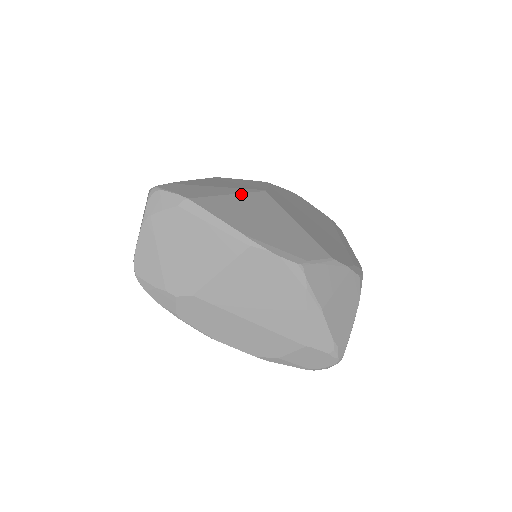
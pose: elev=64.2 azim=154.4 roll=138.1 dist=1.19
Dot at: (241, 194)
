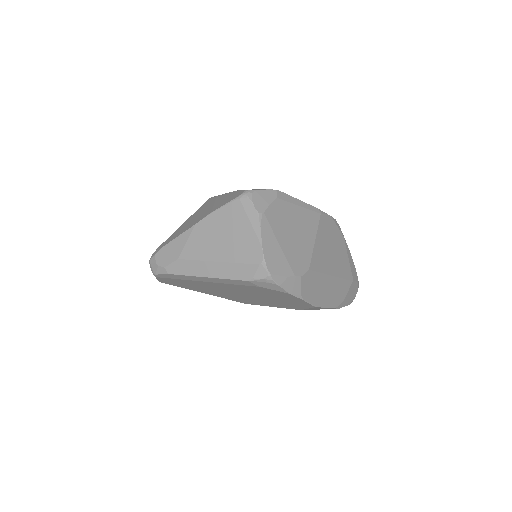
Dot at: occluded
